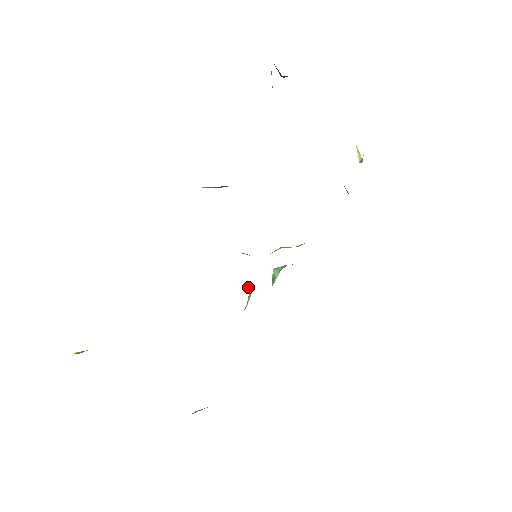
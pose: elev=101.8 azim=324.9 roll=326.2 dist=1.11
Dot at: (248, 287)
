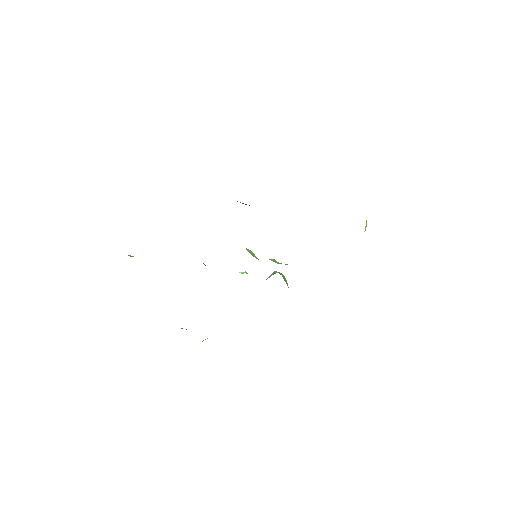
Dot at: (242, 272)
